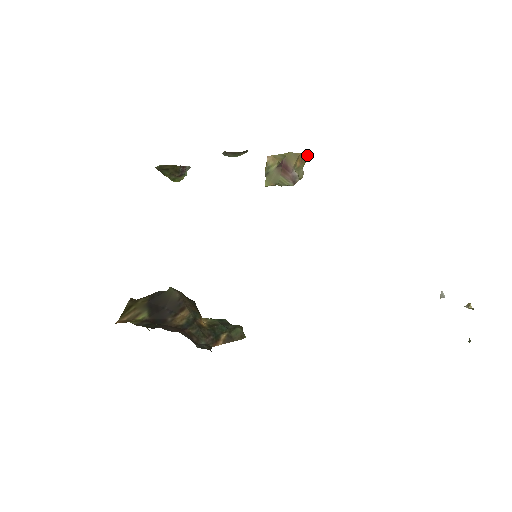
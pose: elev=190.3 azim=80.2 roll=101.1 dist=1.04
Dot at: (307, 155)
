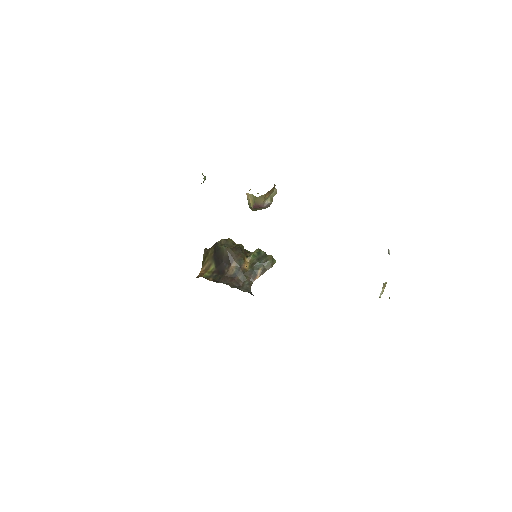
Dot at: (272, 188)
